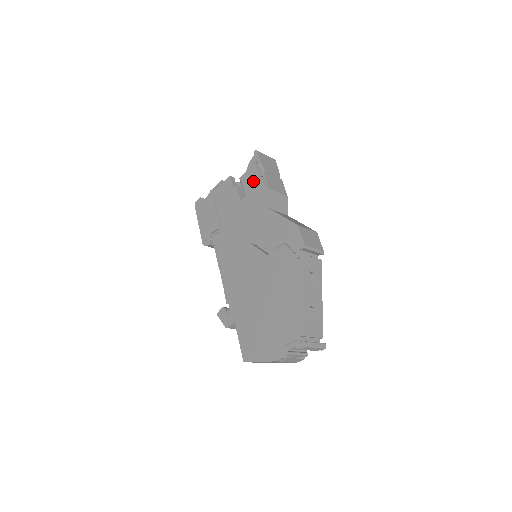
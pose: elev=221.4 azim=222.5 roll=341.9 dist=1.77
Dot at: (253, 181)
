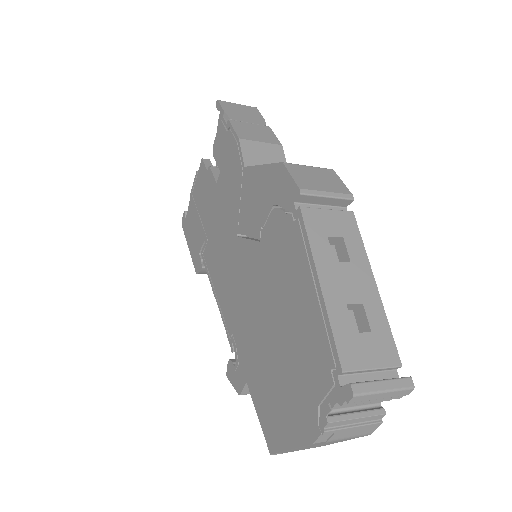
Dot at: (222, 144)
